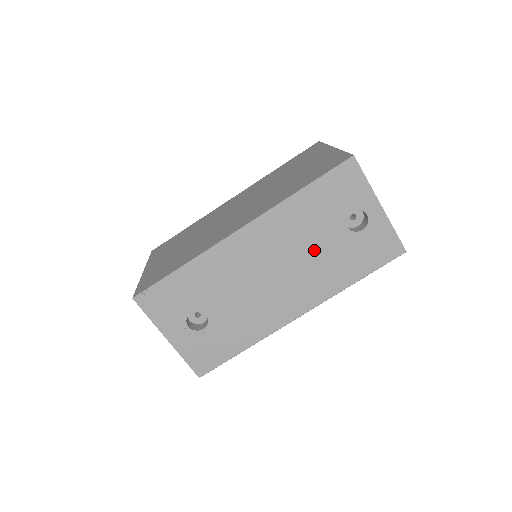
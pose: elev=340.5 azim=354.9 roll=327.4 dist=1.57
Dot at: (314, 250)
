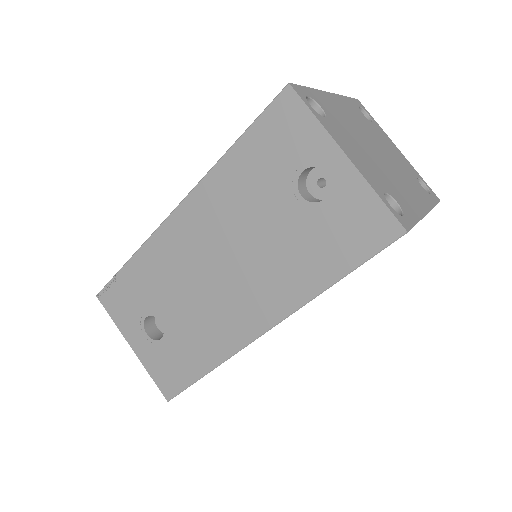
Dot at: (263, 234)
